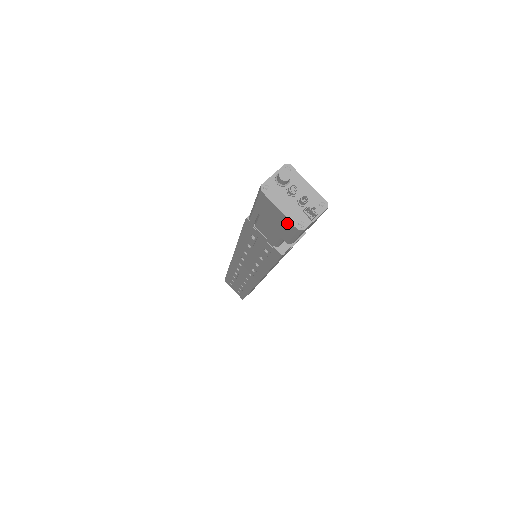
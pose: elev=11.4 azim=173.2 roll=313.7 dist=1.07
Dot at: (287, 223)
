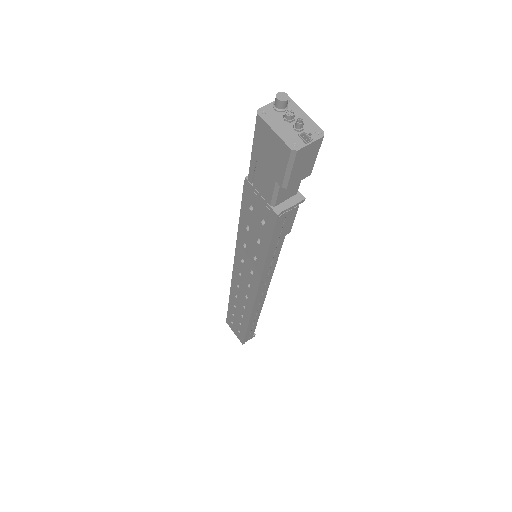
Dot at: (281, 148)
